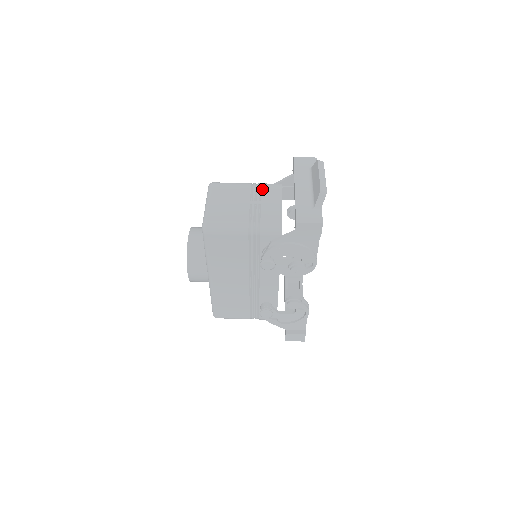
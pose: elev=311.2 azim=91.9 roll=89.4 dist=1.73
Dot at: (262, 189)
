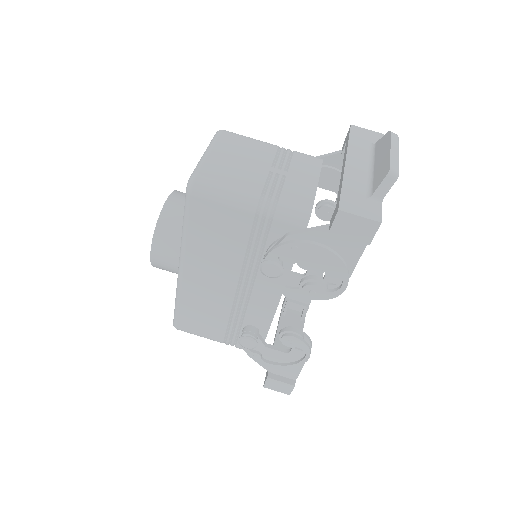
Dot at: (293, 157)
